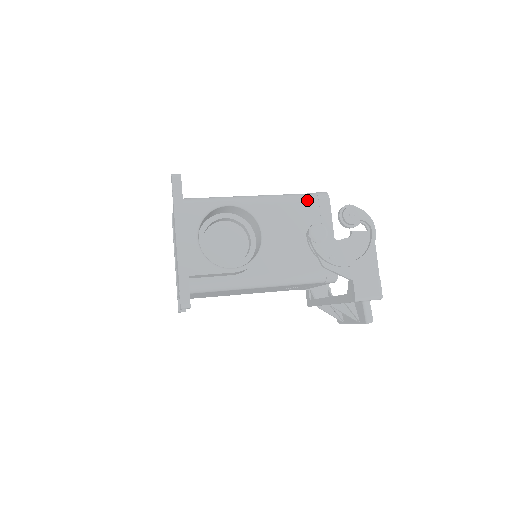
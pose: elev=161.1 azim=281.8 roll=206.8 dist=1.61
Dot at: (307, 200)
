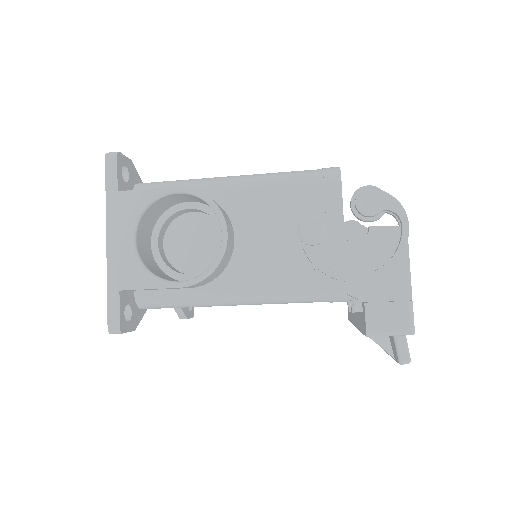
Dot at: (306, 180)
